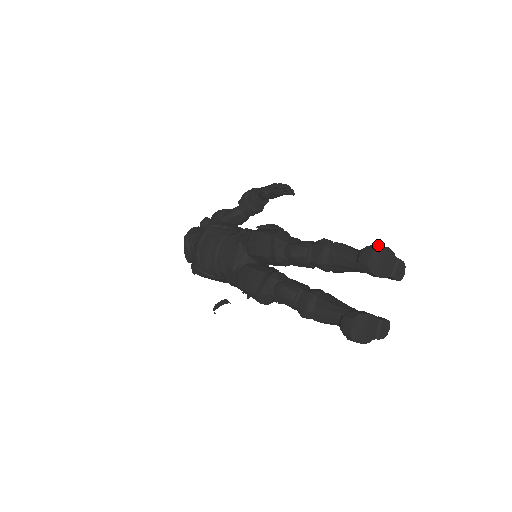
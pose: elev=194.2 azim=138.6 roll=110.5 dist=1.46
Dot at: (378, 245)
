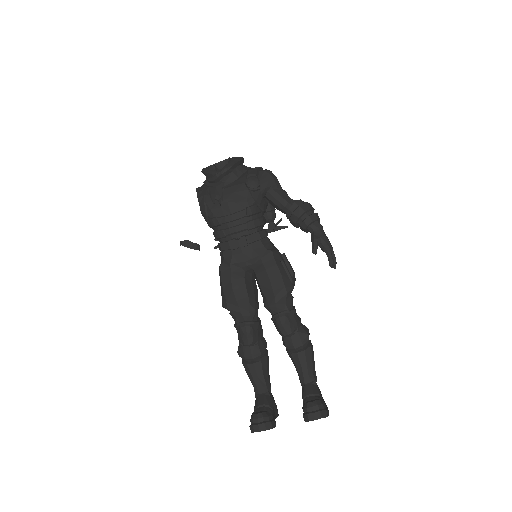
Dot at: (327, 416)
